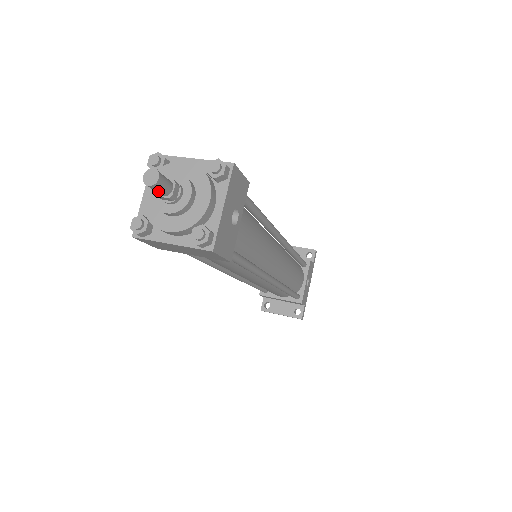
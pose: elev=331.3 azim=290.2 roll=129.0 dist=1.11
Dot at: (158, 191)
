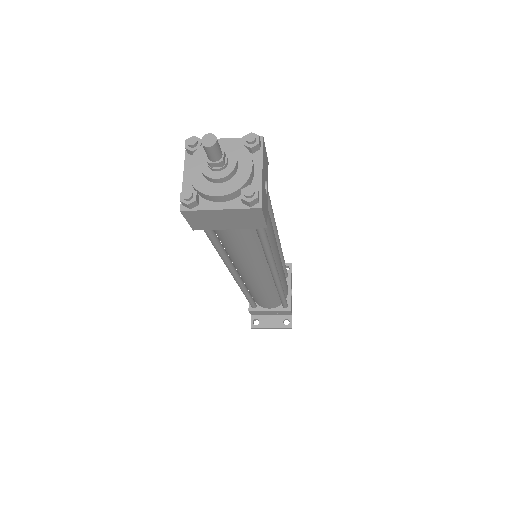
Dot at: (213, 154)
